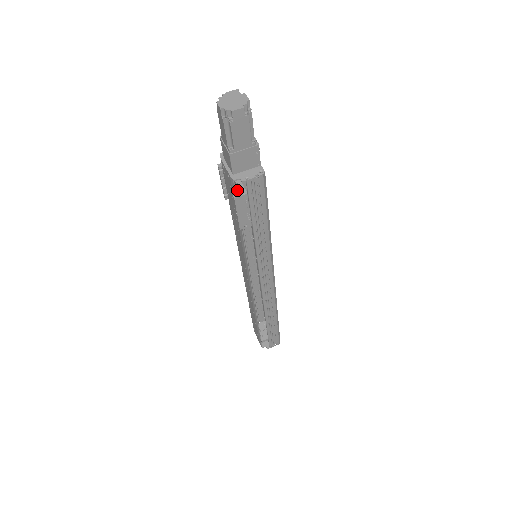
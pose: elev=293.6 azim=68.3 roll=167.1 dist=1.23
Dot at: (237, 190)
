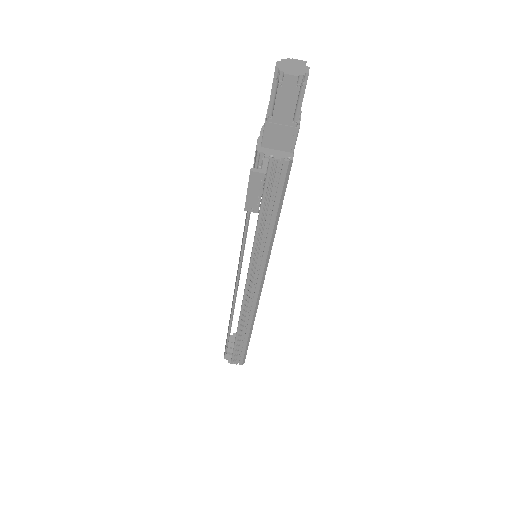
Dot at: occluded
